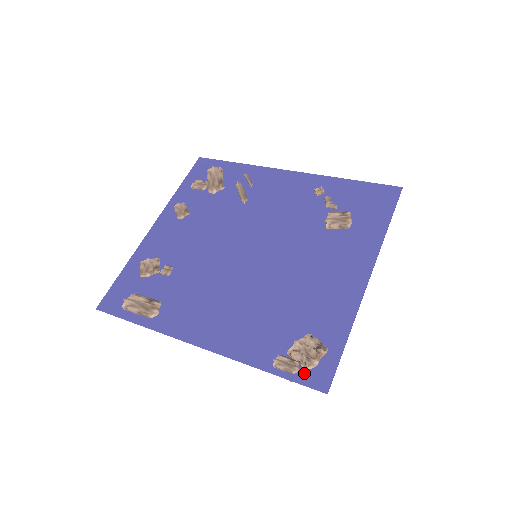
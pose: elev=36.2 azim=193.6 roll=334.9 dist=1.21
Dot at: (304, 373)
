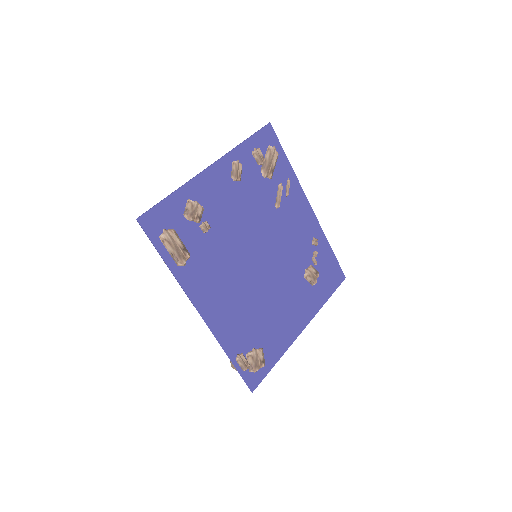
Dot at: (248, 373)
